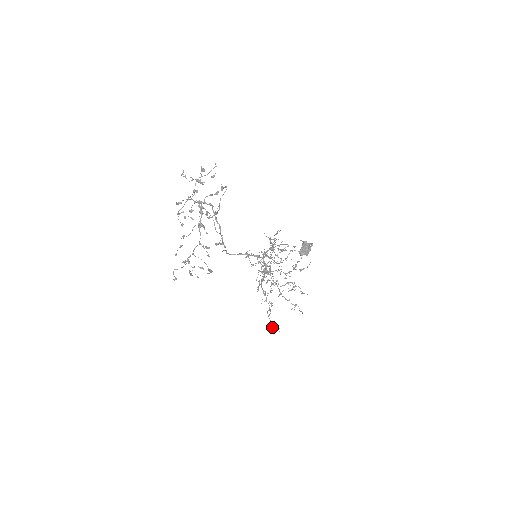
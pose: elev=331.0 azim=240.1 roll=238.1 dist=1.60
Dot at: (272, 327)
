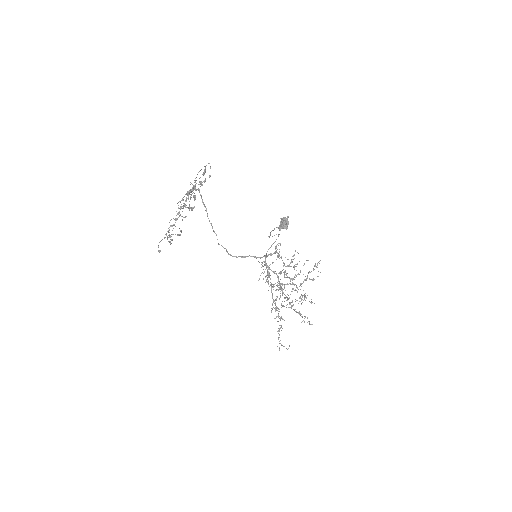
Dot at: occluded
